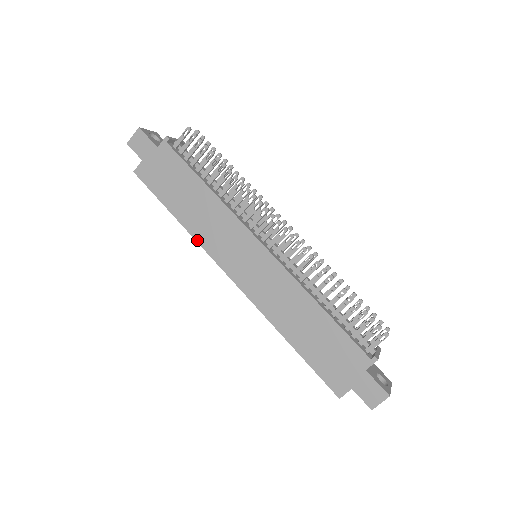
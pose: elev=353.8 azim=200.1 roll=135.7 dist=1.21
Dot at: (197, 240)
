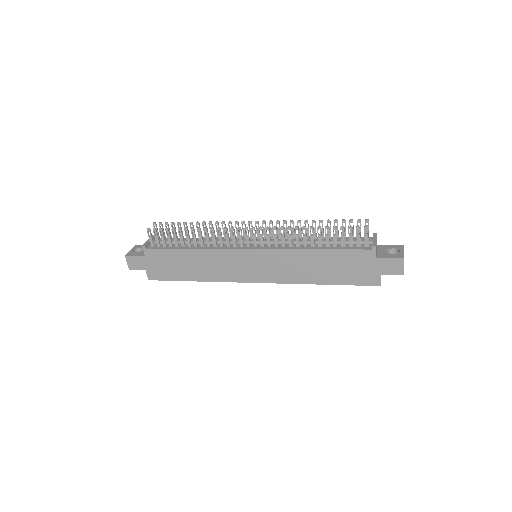
Dot at: (217, 281)
